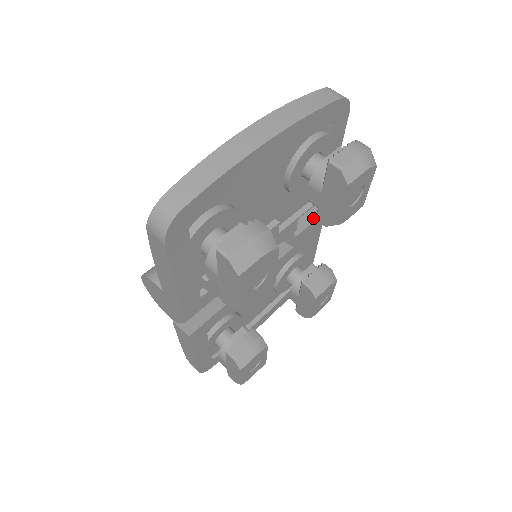
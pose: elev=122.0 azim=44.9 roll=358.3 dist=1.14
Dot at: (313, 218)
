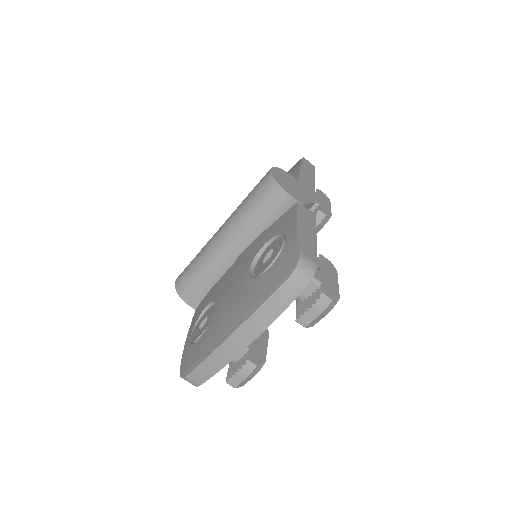
Dot at: occluded
